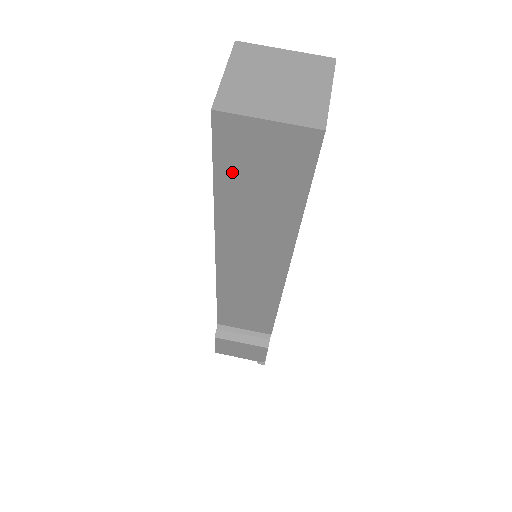
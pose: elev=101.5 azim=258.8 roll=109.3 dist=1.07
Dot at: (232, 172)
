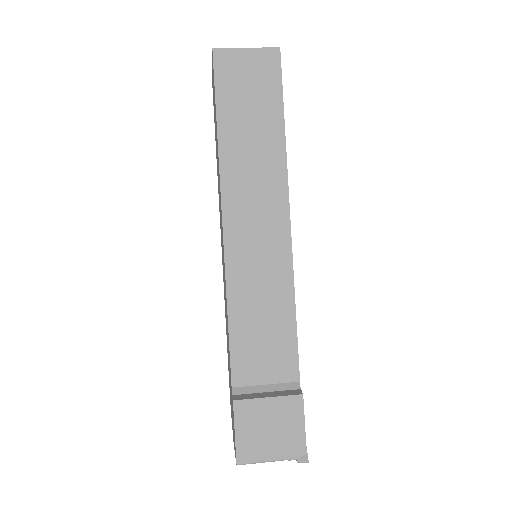
Dot at: (229, 99)
